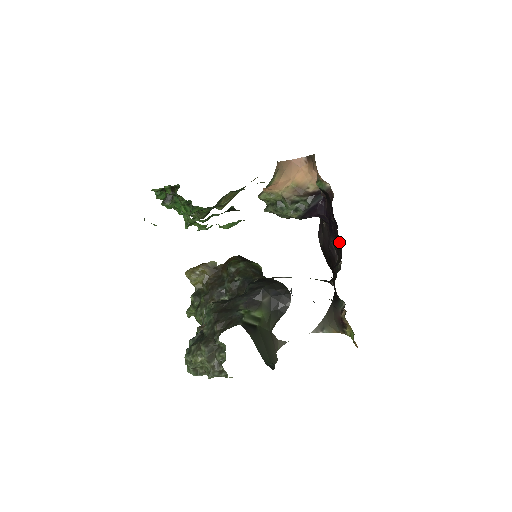
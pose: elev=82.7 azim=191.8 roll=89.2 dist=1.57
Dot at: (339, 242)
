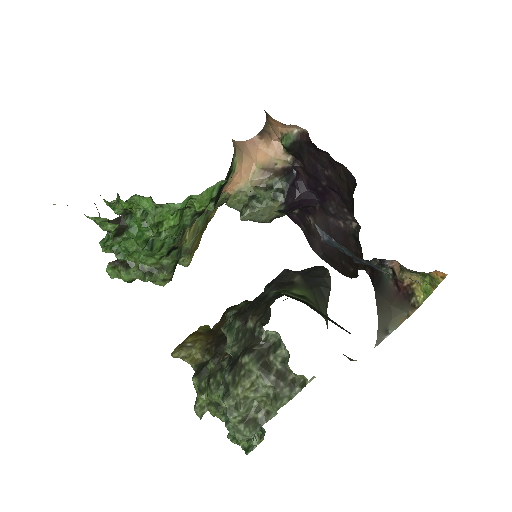
Dot at: (341, 172)
